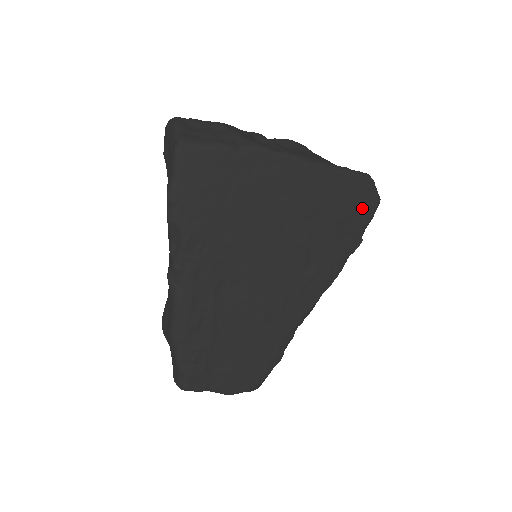
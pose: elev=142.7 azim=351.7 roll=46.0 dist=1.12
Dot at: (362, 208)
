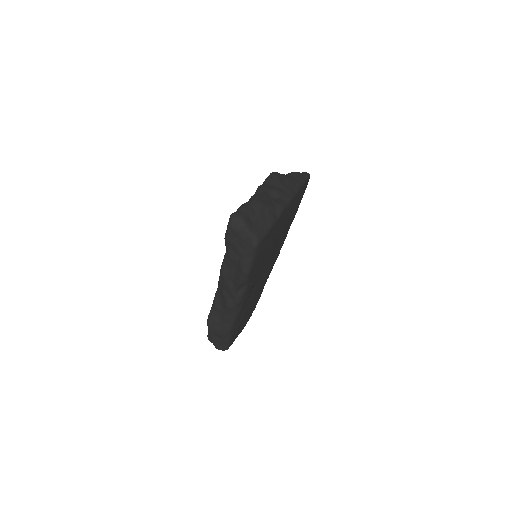
Dot at: (303, 194)
